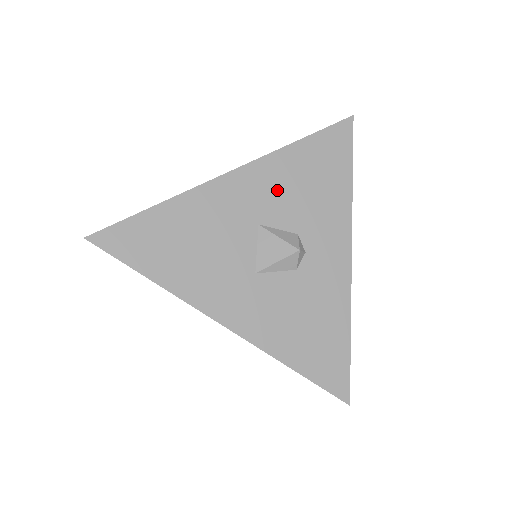
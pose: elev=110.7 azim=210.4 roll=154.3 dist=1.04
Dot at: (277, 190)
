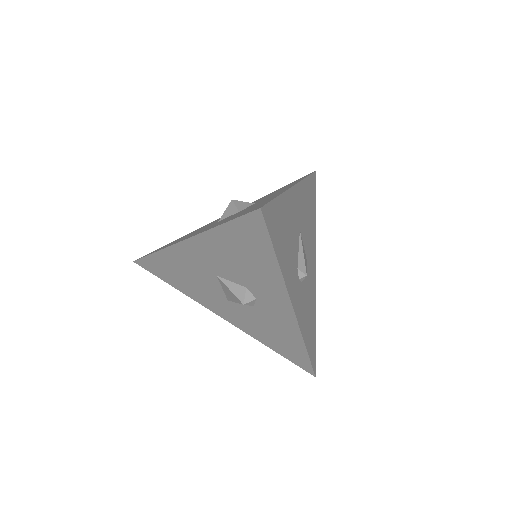
Dot at: (219, 258)
